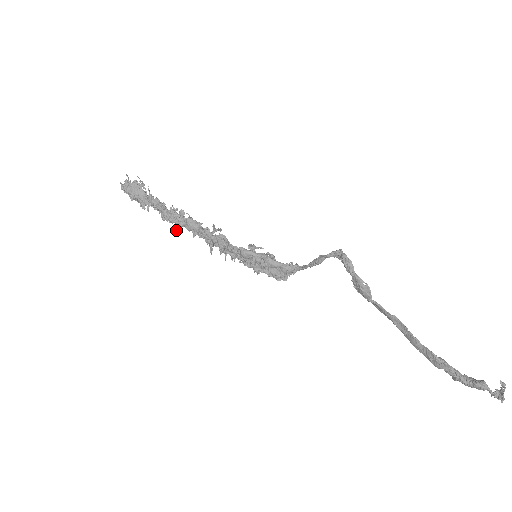
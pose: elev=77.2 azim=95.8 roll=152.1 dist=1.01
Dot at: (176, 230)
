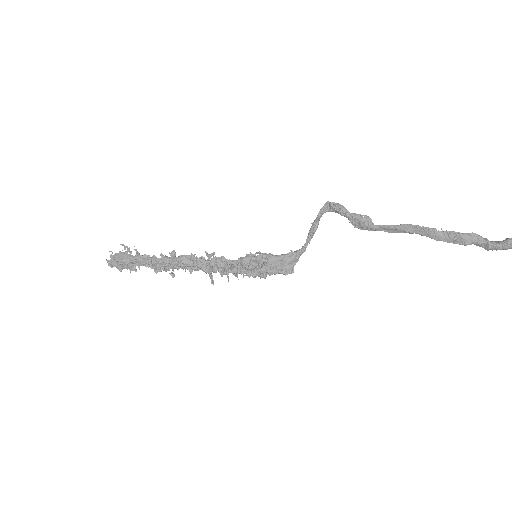
Dot at: (172, 277)
